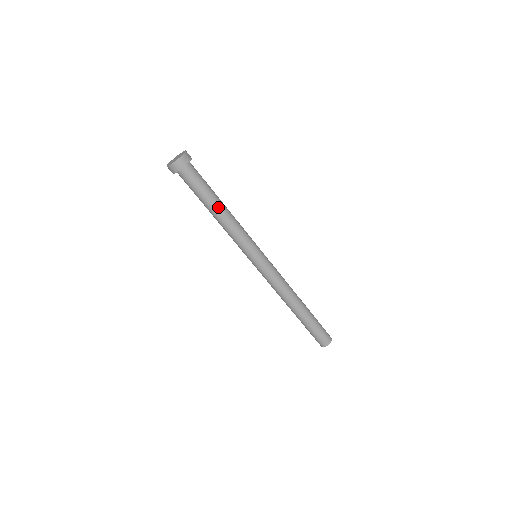
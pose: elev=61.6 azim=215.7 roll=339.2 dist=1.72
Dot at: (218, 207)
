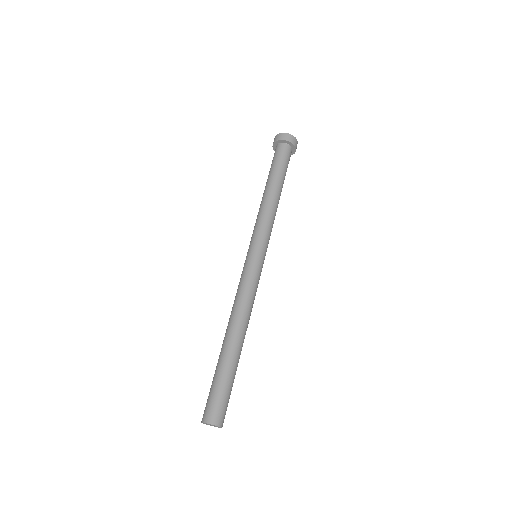
Dot at: (271, 186)
